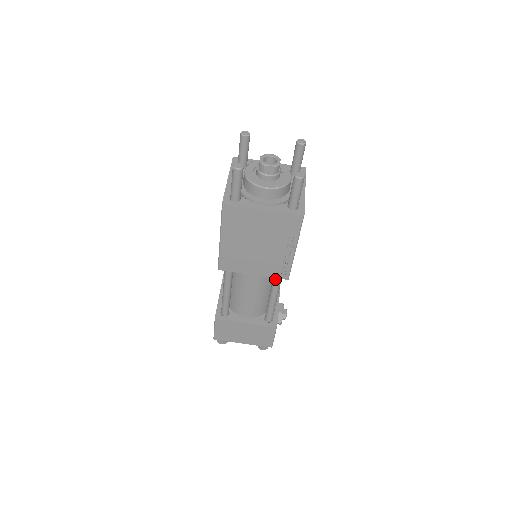
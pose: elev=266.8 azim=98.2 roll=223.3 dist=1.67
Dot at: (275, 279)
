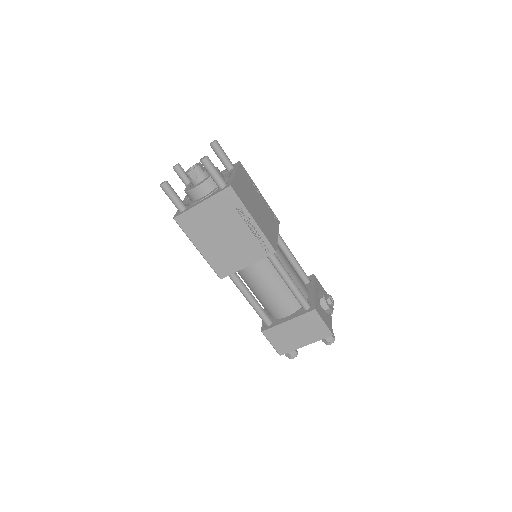
Dot at: (271, 261)
